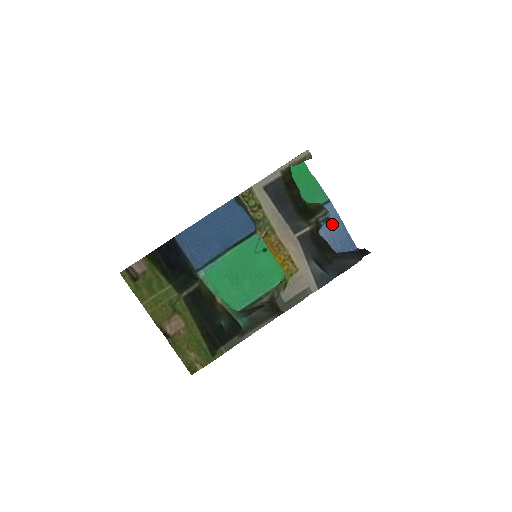
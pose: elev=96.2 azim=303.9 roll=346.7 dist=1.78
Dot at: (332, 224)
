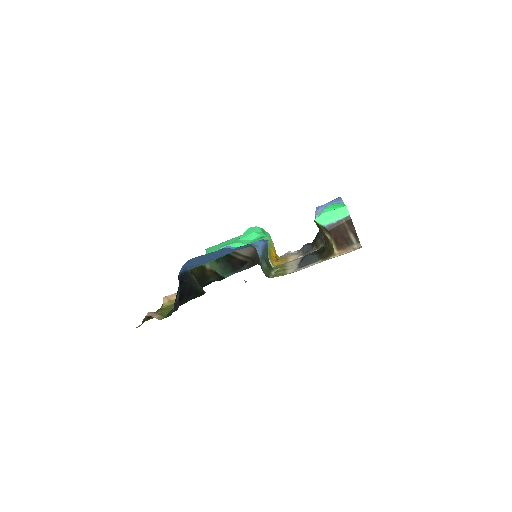
Dot at: occluded
